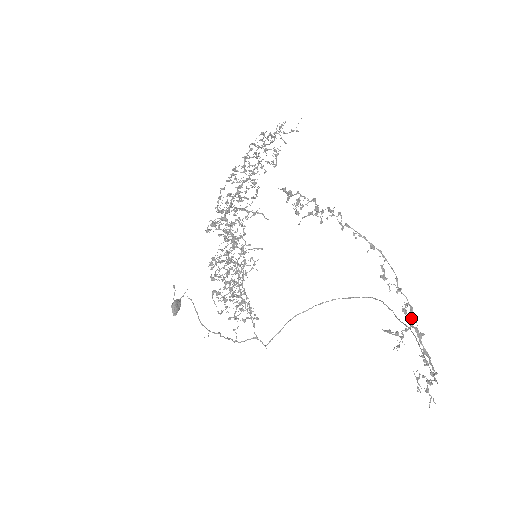
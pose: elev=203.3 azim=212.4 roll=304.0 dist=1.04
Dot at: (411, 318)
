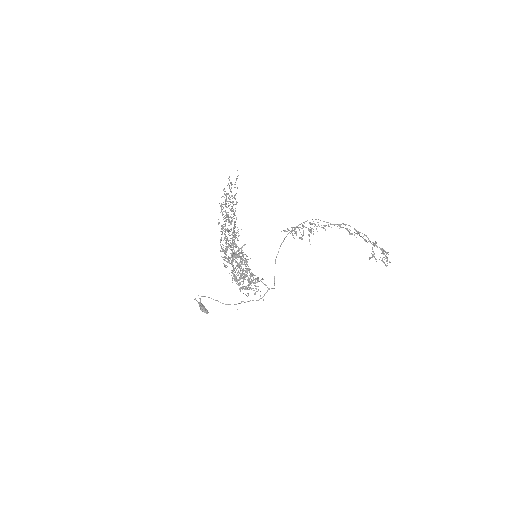
Dot at: occluded
